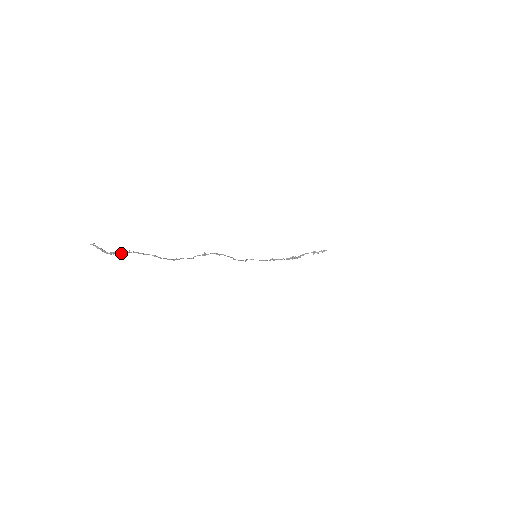
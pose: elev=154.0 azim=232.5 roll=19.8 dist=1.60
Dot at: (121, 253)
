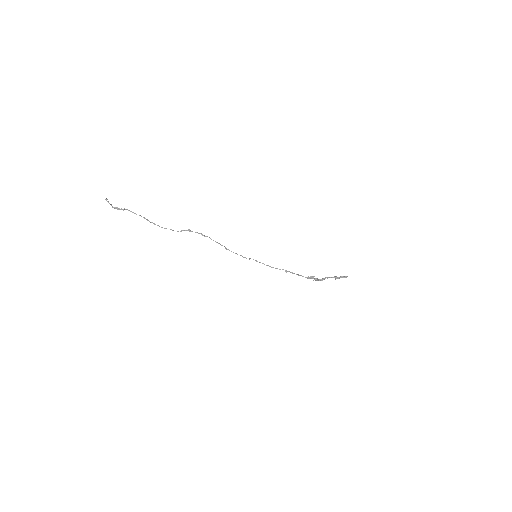
Dot at: (121, 209)
